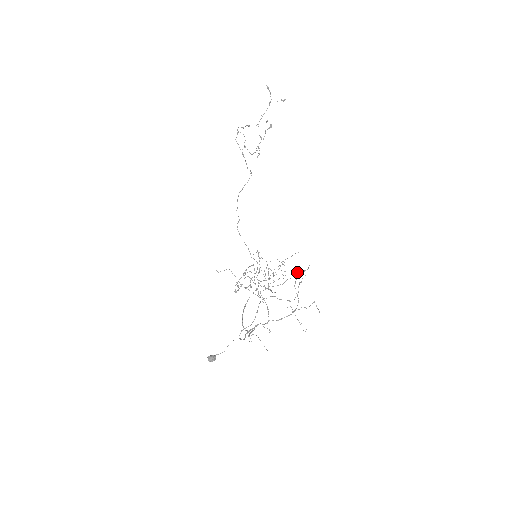
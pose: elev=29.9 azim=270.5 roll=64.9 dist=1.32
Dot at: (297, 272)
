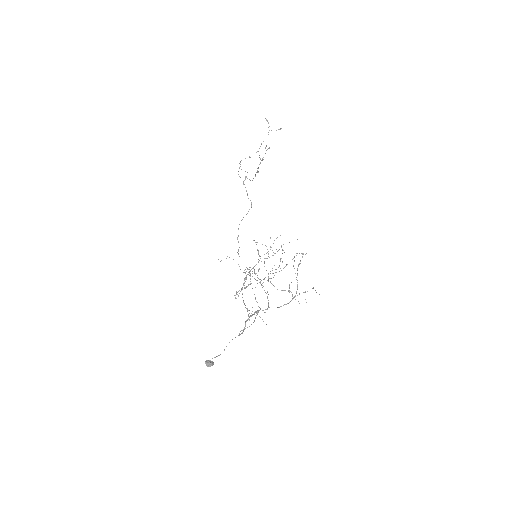
Dot at: (296, 255)
